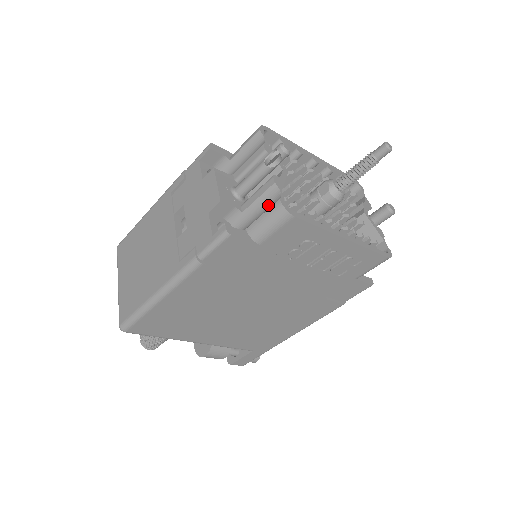
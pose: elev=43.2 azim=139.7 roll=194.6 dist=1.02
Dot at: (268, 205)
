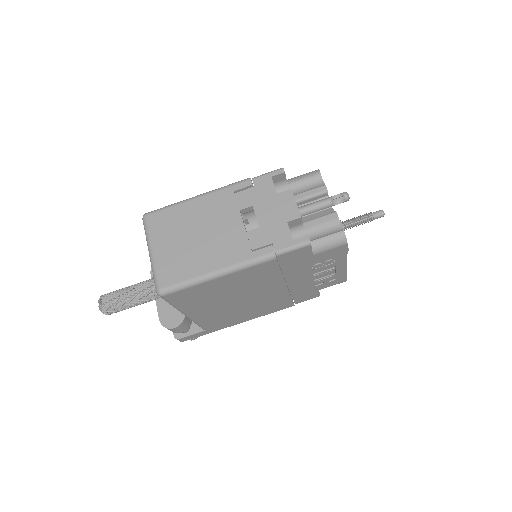
Dot at: (329, 230)
